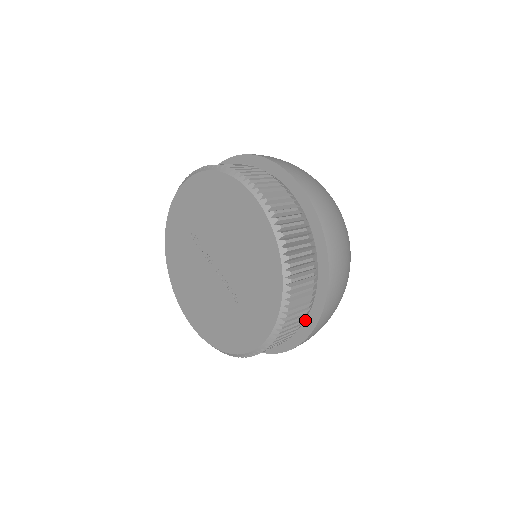
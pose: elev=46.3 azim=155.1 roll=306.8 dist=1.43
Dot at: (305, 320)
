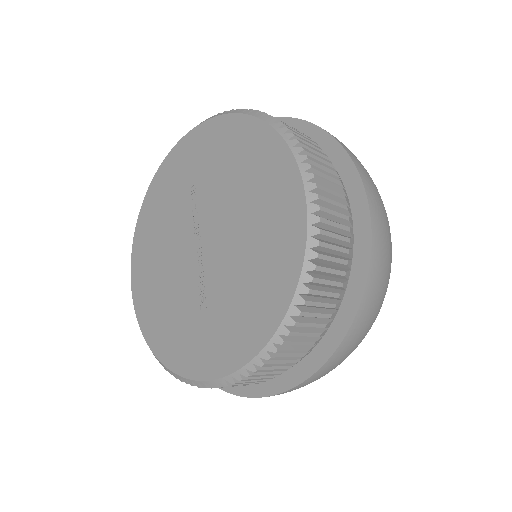
Dot at: occluded
